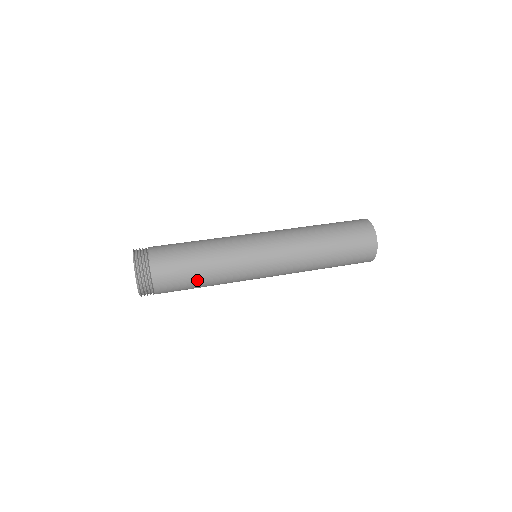
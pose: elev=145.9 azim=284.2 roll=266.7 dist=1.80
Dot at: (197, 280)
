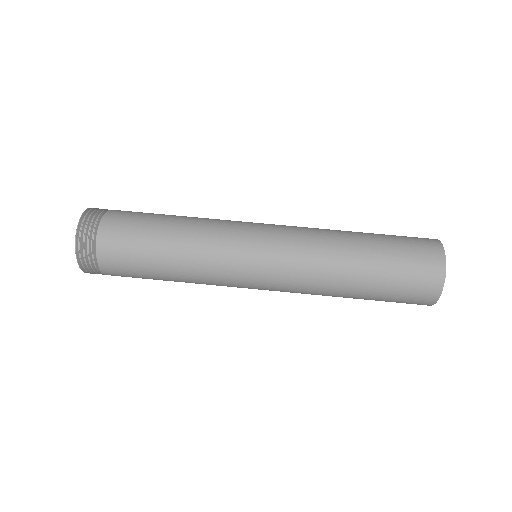
Dot at: occluded
